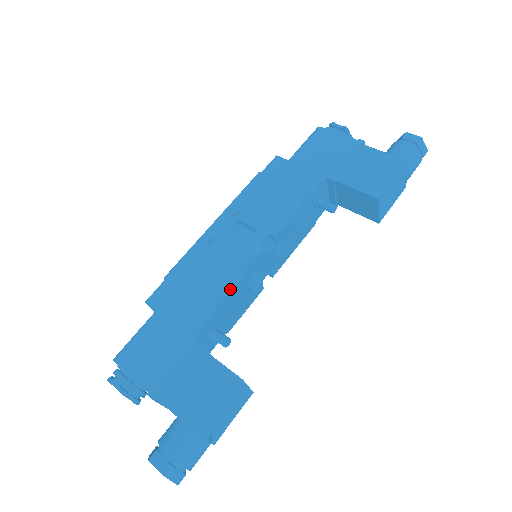
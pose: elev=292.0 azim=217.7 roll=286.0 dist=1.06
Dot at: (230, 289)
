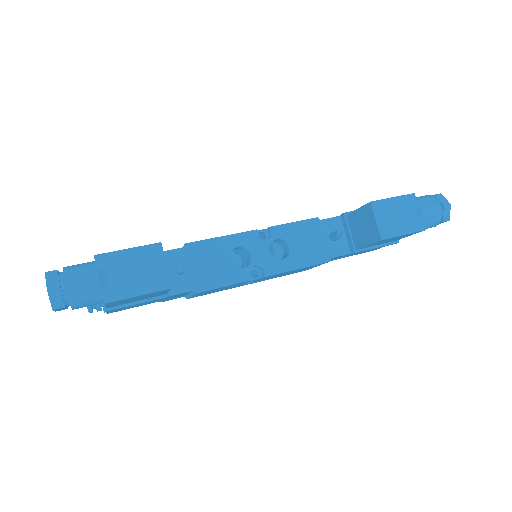
Dot at: (209, 239)
